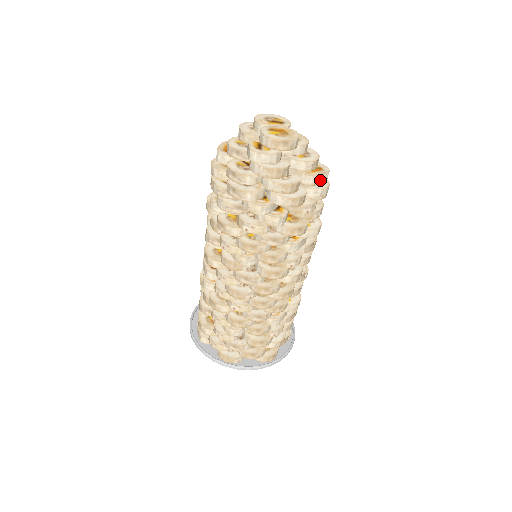
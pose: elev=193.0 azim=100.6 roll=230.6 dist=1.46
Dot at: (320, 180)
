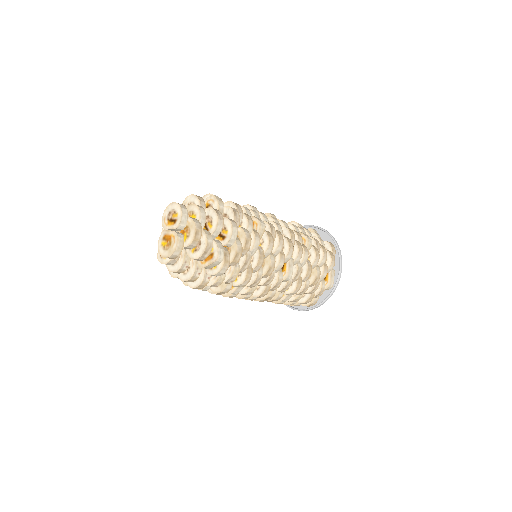
Dot at: (213, 266)
